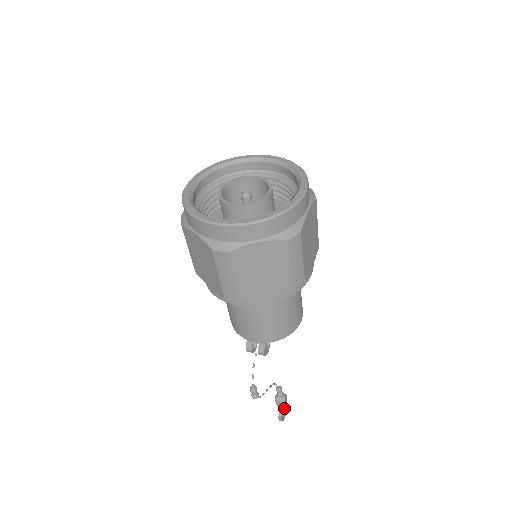
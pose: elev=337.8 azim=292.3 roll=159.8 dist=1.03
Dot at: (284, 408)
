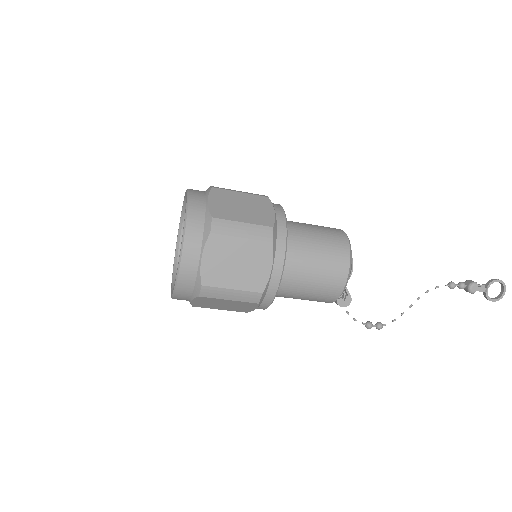
Dot at: (485, 292)
